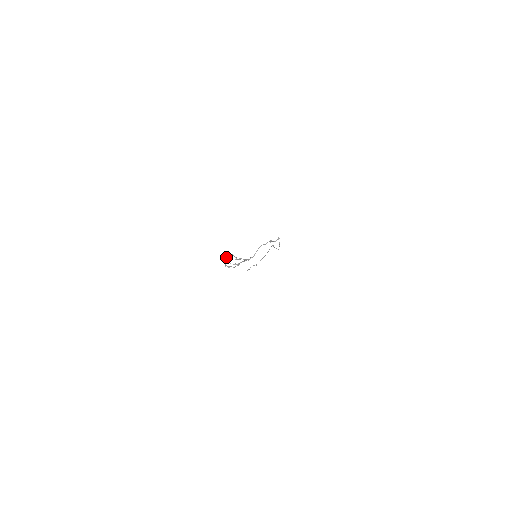
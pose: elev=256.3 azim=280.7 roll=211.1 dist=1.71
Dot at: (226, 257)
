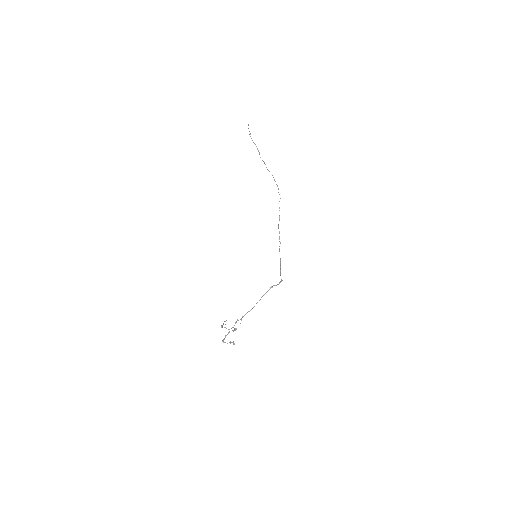
Dot at: (223, 341)
